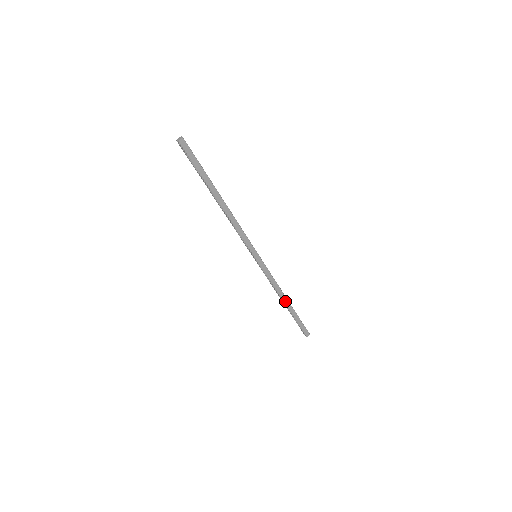
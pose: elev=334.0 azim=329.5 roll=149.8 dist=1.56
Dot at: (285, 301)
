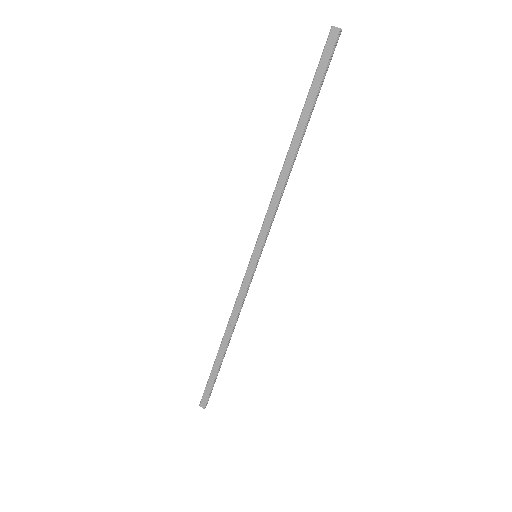
Dot at: (225, 340)
